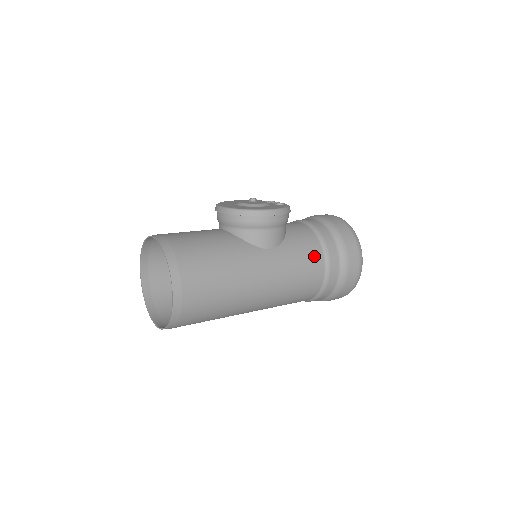
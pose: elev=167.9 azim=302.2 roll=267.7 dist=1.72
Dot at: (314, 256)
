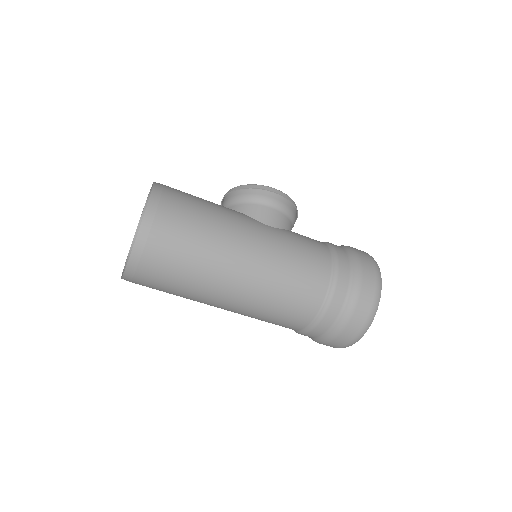
Dot at: (319, 251)
